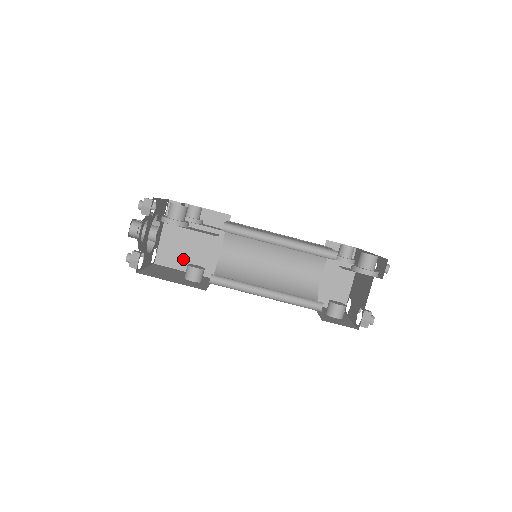
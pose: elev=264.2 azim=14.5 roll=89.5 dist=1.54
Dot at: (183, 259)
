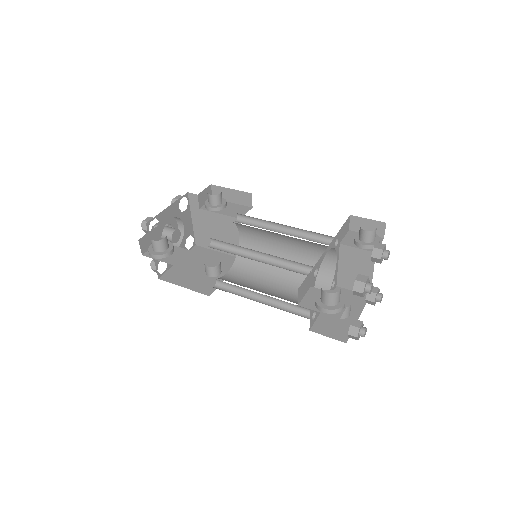
Dot at: occluded
